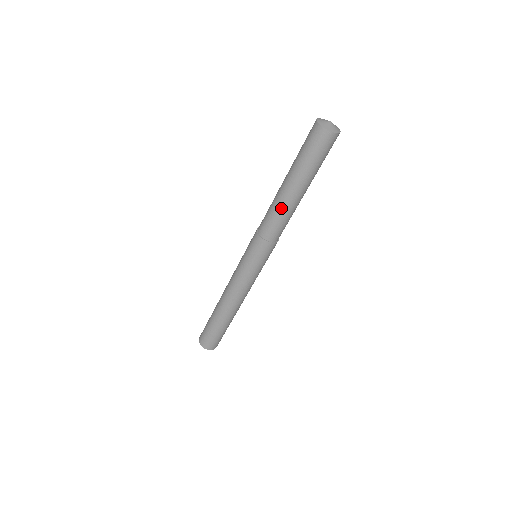
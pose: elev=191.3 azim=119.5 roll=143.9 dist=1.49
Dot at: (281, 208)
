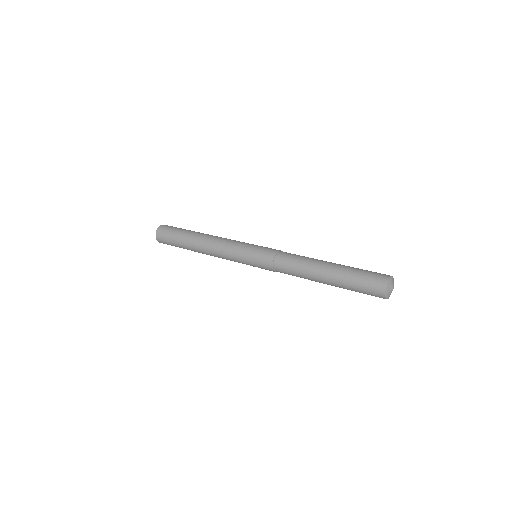
Dot at: (305, 274)
